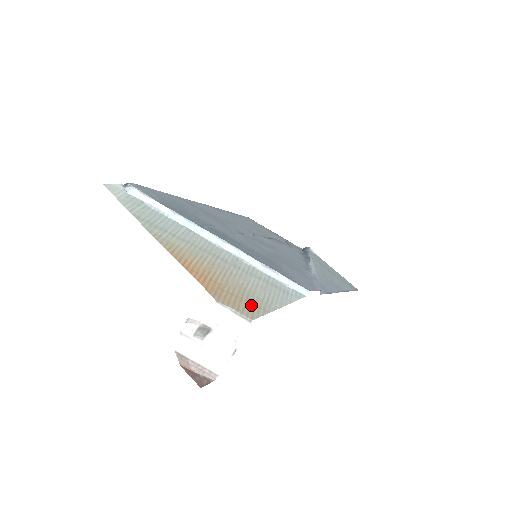
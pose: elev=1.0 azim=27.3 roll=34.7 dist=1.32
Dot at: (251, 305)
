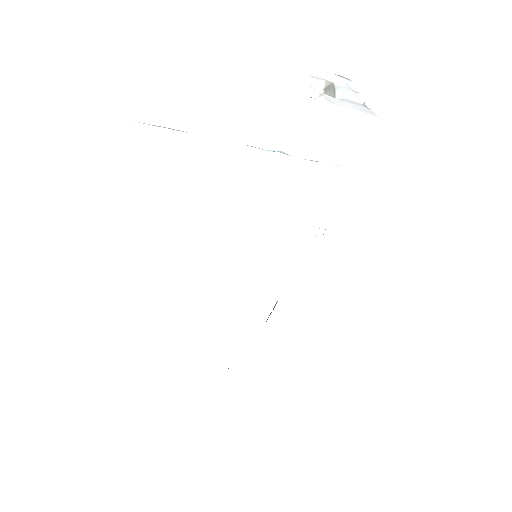
Dot at: occluded
